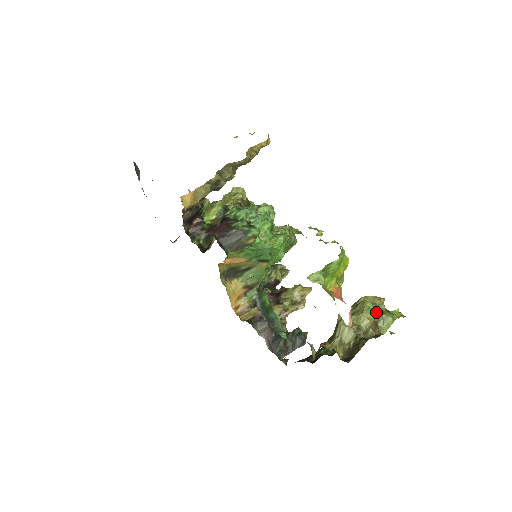
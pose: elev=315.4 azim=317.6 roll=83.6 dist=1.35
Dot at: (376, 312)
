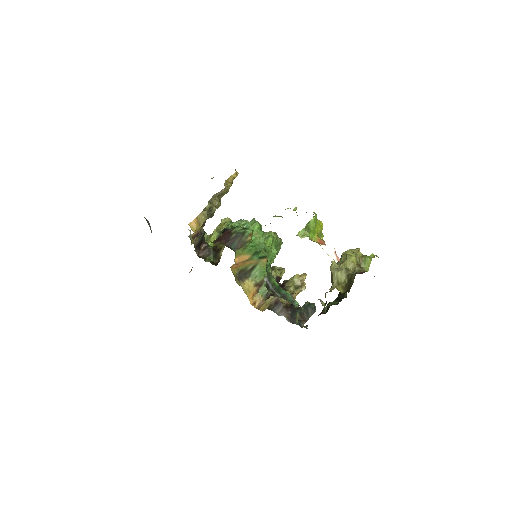
Dot at: (356, 257)
